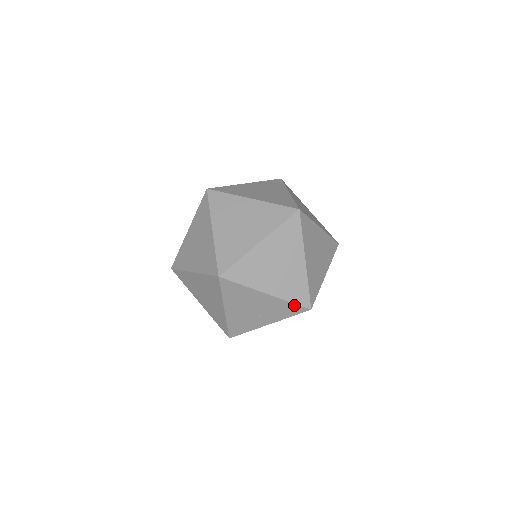
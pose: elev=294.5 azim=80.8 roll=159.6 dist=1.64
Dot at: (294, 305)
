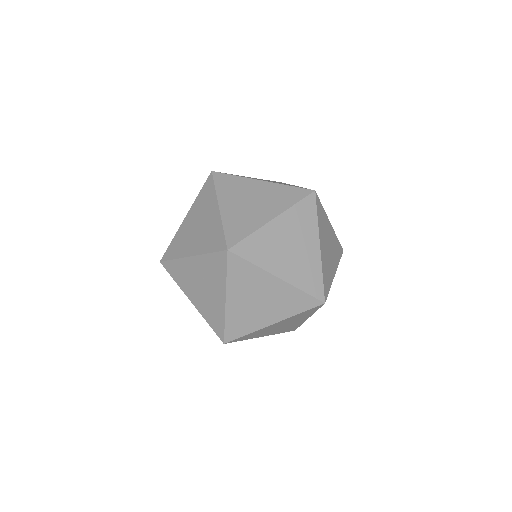
Dot at: (295, 189)
